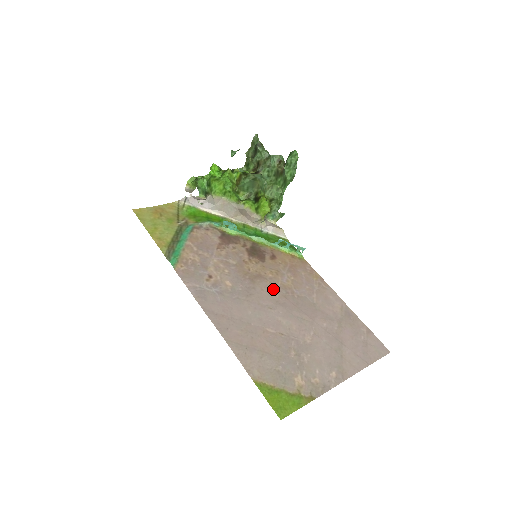
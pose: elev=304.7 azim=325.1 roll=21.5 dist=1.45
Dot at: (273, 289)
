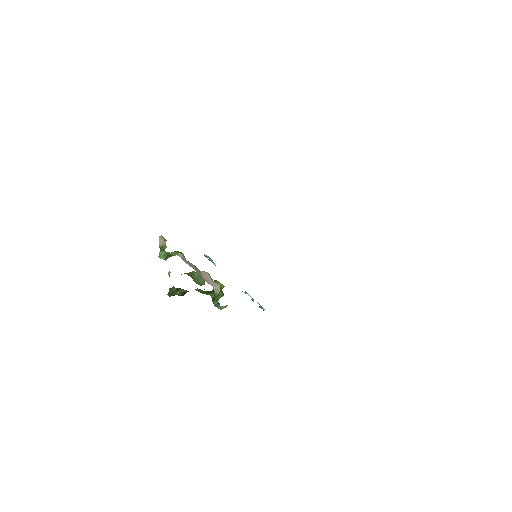
Dot at: occluded
